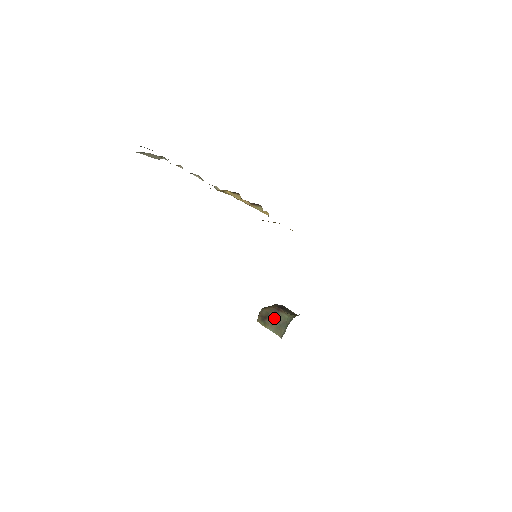
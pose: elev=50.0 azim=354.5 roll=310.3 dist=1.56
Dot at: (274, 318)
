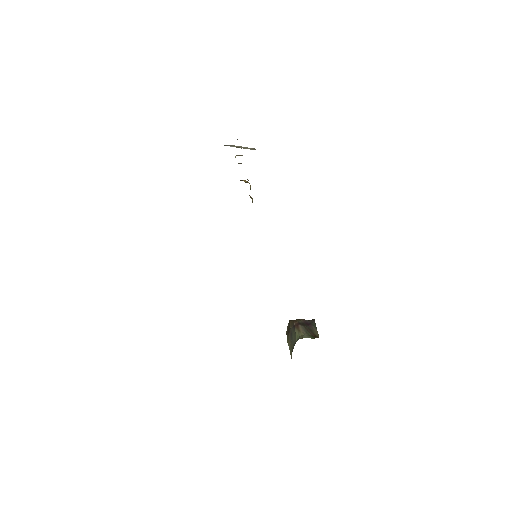
Dot at: (292, 334)
